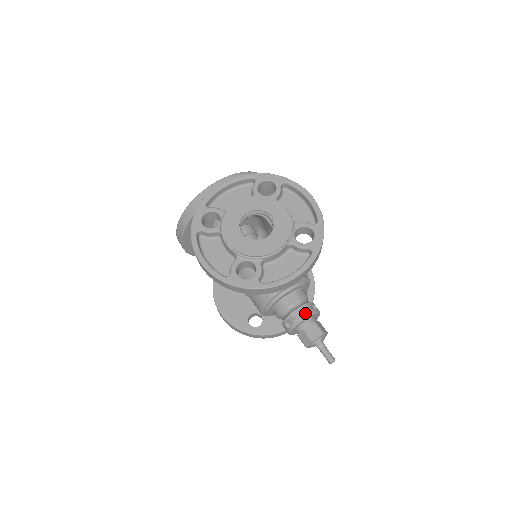
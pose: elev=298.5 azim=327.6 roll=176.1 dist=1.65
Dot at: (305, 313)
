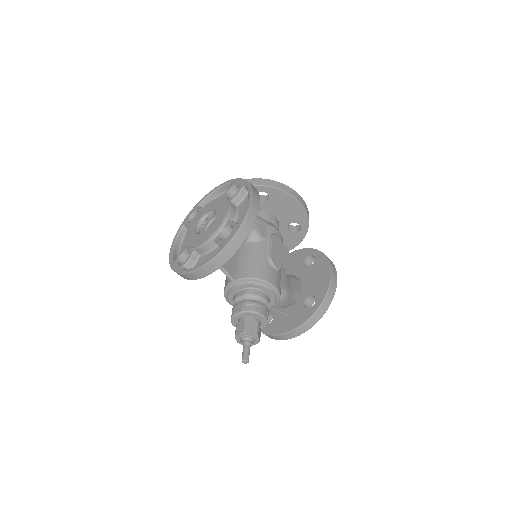
Dot at: (239, 309)
